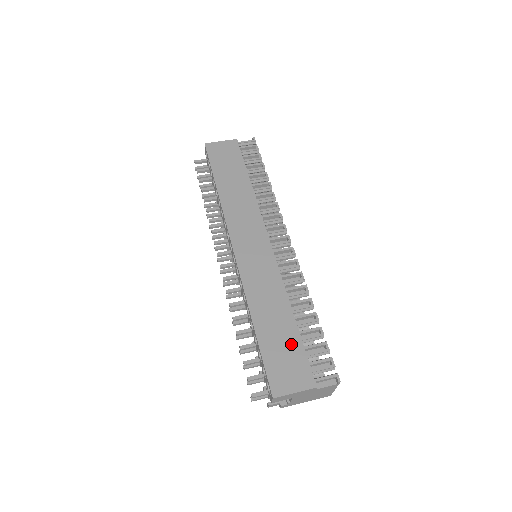
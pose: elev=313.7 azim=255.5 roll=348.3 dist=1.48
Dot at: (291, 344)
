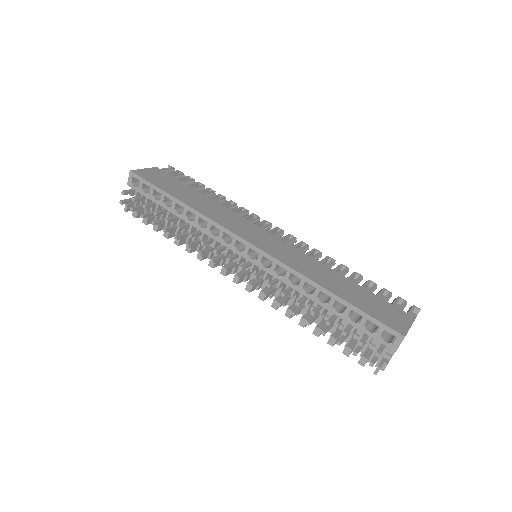
Dot at: (368, 296)
